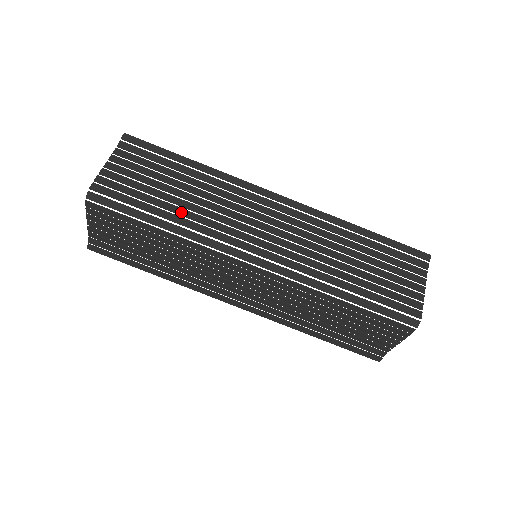
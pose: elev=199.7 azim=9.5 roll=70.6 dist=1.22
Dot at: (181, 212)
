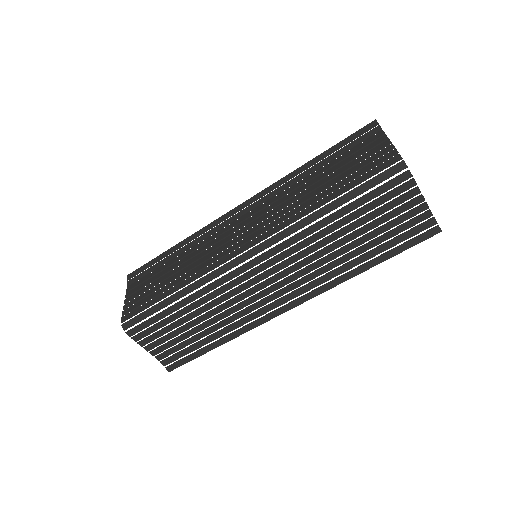
Dot at: (181, 279)
